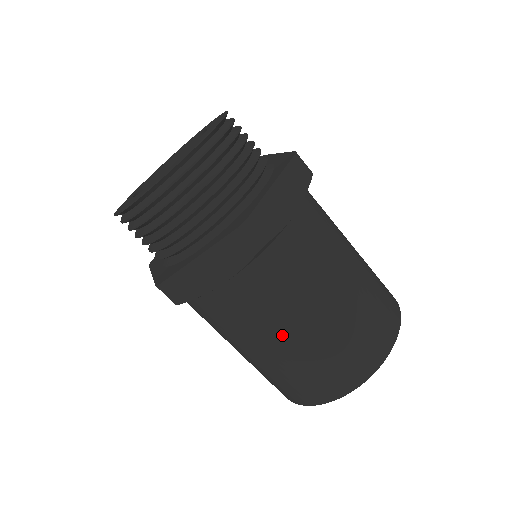
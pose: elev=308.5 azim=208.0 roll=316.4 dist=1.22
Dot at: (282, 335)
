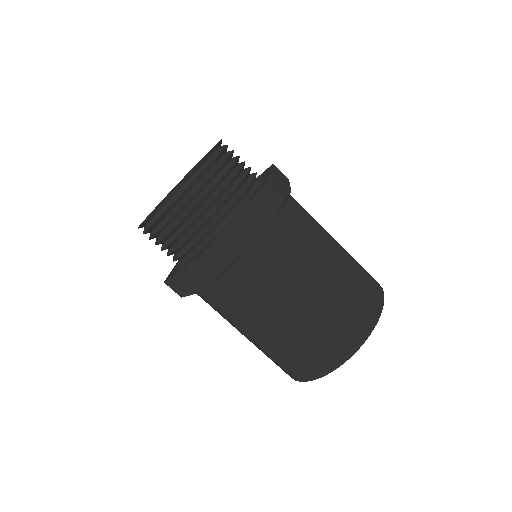
Dot at: (255, 330)
